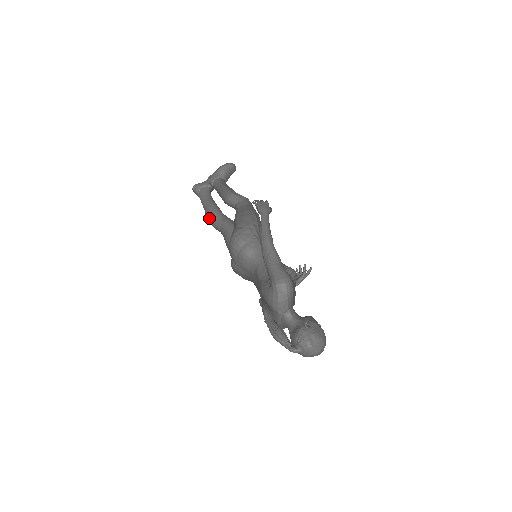
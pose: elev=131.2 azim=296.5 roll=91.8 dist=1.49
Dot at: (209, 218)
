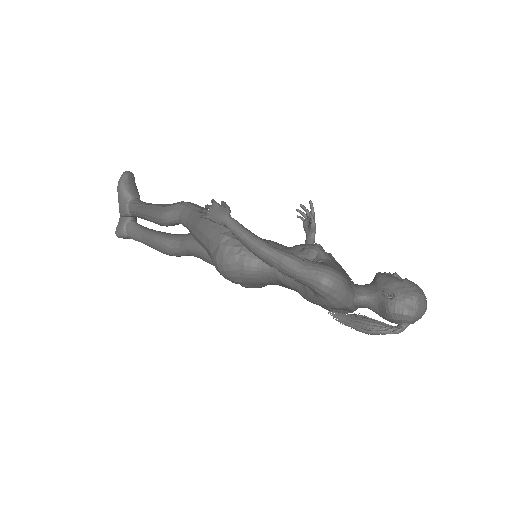
Dot at: (167, 254)
